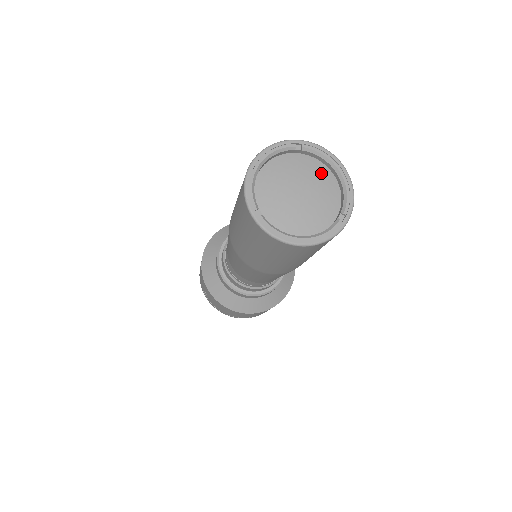
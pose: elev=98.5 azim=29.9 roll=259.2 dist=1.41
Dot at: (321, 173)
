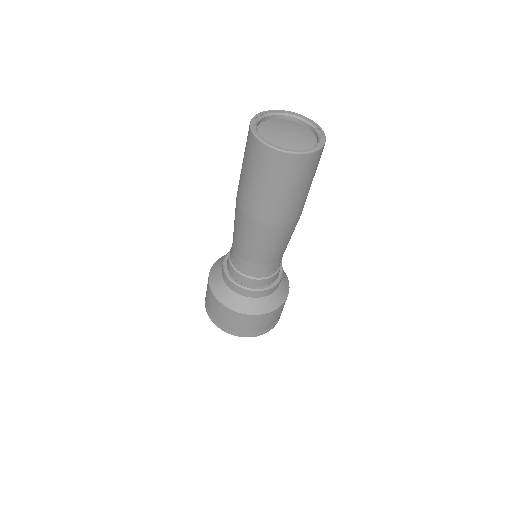
Dot at: (284, 122)
